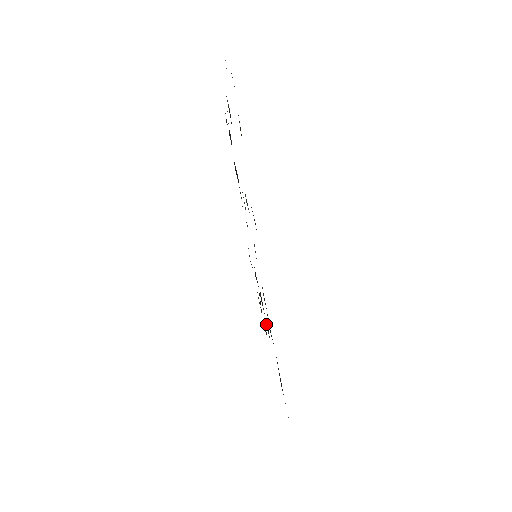
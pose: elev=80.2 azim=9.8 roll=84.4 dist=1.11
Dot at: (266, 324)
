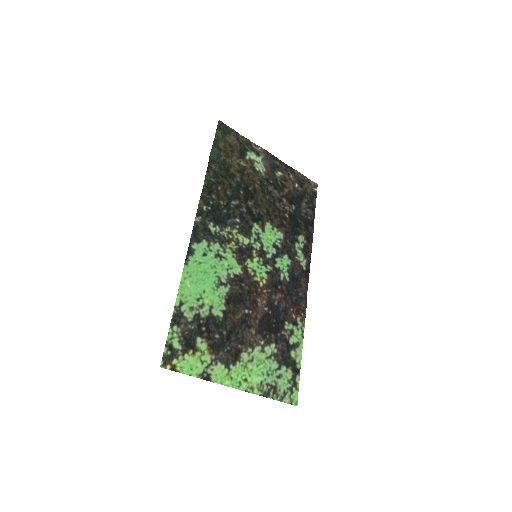
Dot at: (260, 316)
